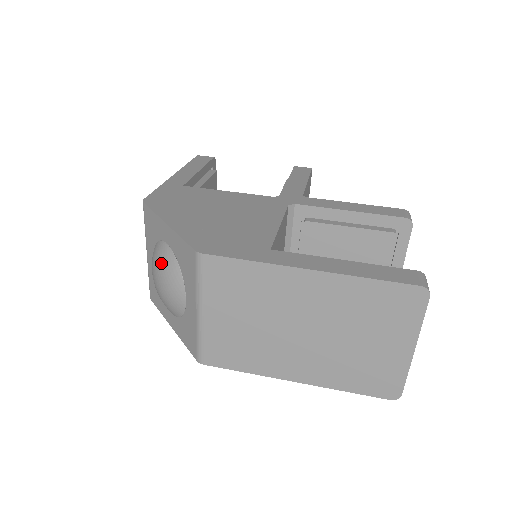
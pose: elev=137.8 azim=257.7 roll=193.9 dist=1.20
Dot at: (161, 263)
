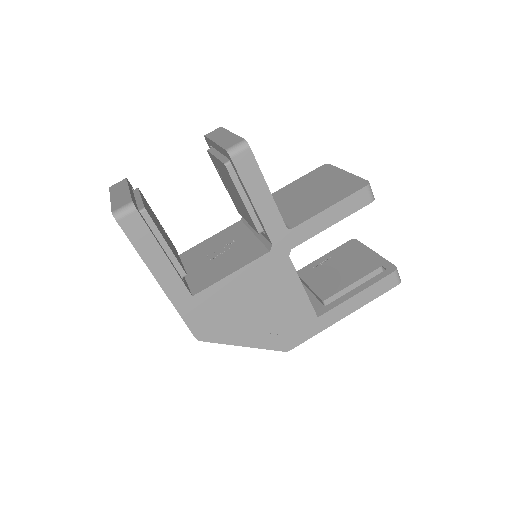
Dot at: occluded
